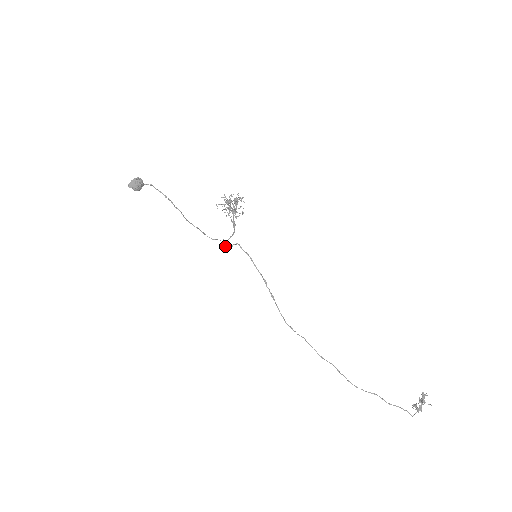
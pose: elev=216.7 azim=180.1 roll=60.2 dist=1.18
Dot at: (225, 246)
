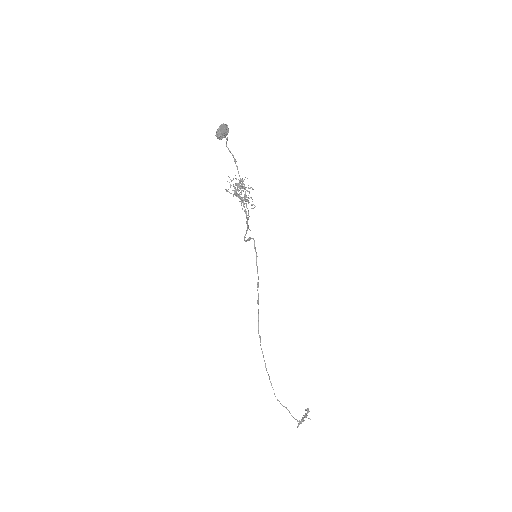
Dot at: (245, 237)
